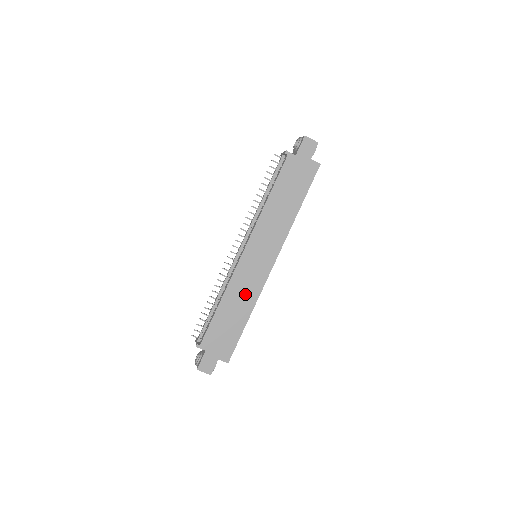
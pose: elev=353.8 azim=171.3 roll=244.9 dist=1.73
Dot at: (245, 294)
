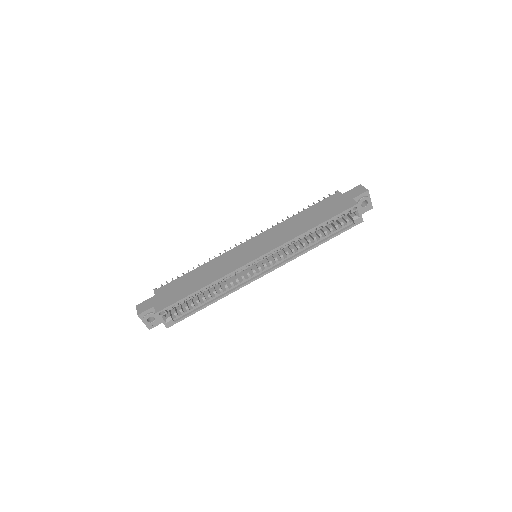
Dot at: (218, 269)
